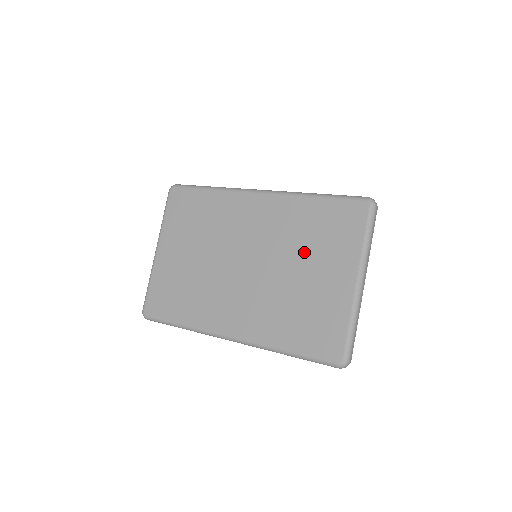
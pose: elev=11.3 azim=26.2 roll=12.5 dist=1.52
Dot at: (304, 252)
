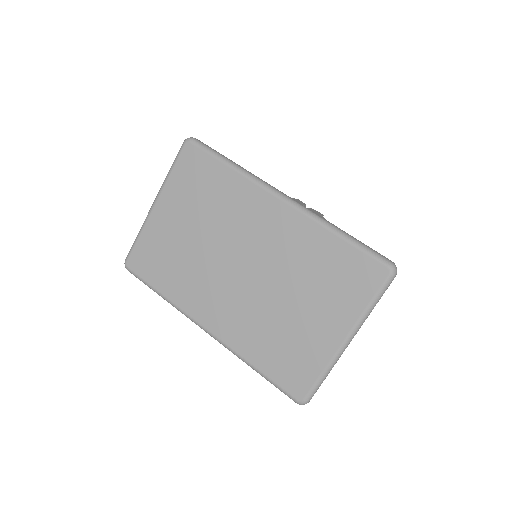
Dot at: (305, 287)
